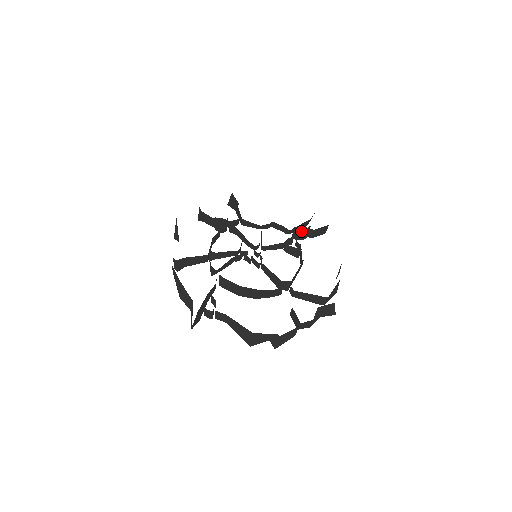
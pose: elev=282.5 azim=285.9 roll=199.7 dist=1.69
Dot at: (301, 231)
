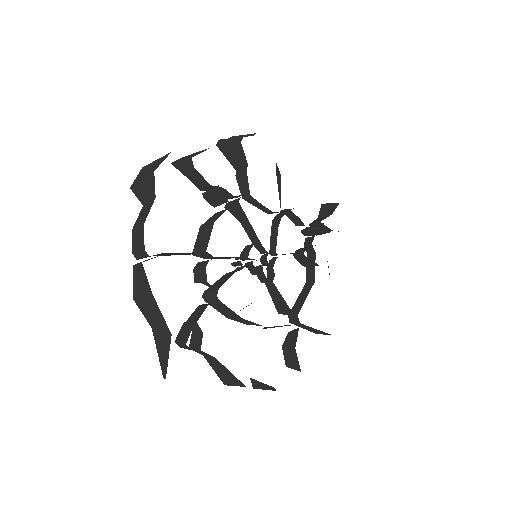
Dot at: (321, 233)
